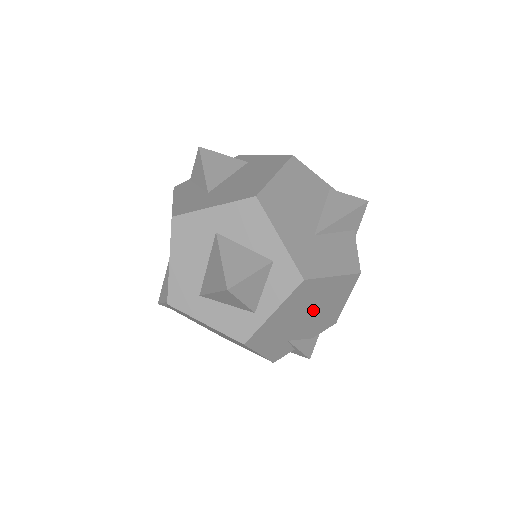
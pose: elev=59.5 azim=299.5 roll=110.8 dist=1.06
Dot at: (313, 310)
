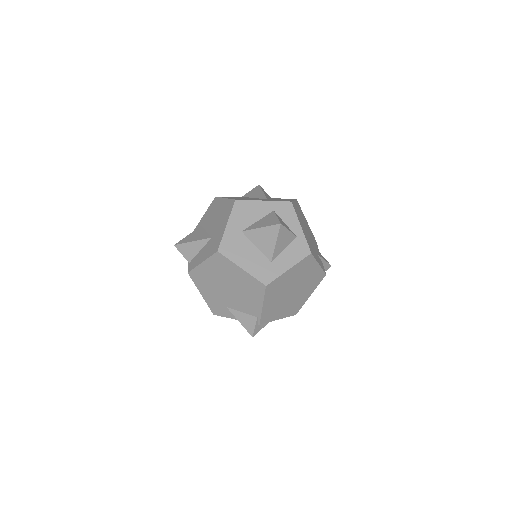
Dot at: (306, 228)
